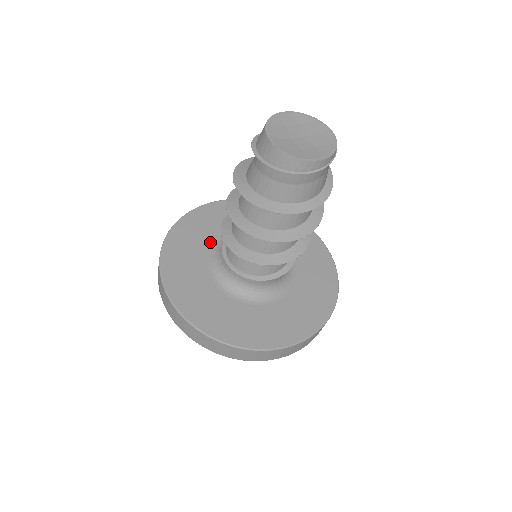
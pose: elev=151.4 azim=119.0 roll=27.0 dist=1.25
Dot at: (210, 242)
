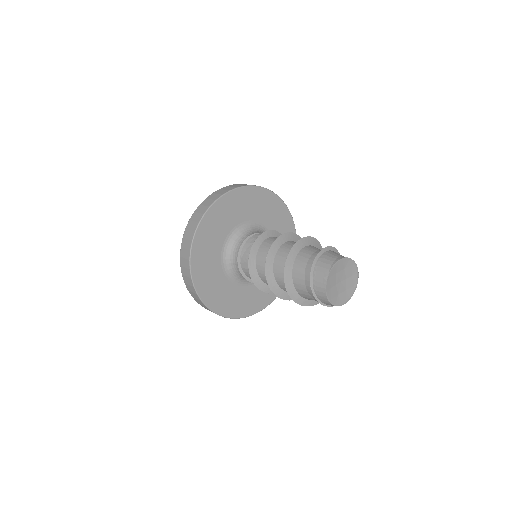
Dot at: (226, 233)
